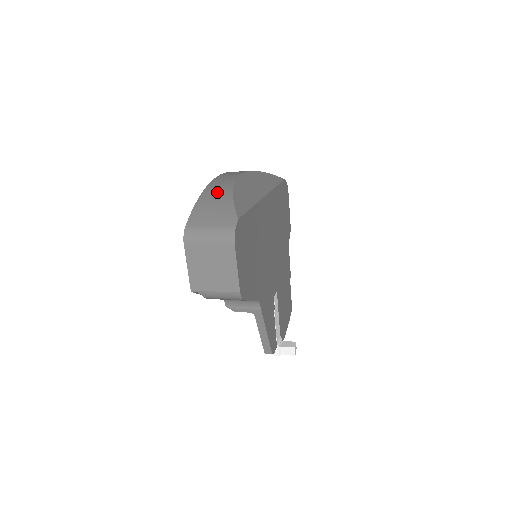
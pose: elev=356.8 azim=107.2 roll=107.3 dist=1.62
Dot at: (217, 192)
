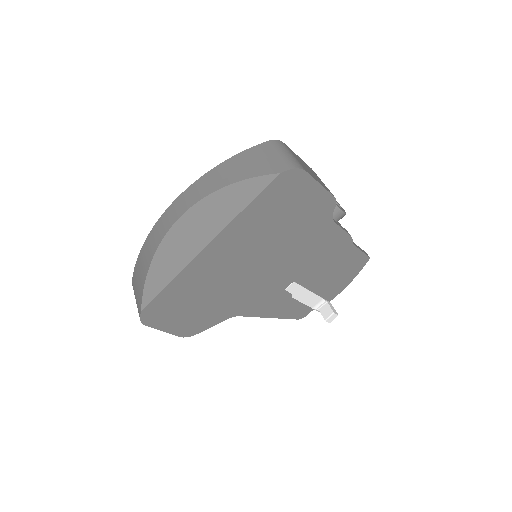
Dot at: (146, 255)
